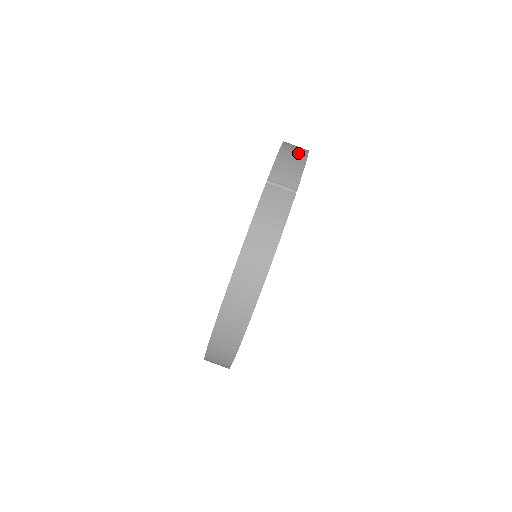
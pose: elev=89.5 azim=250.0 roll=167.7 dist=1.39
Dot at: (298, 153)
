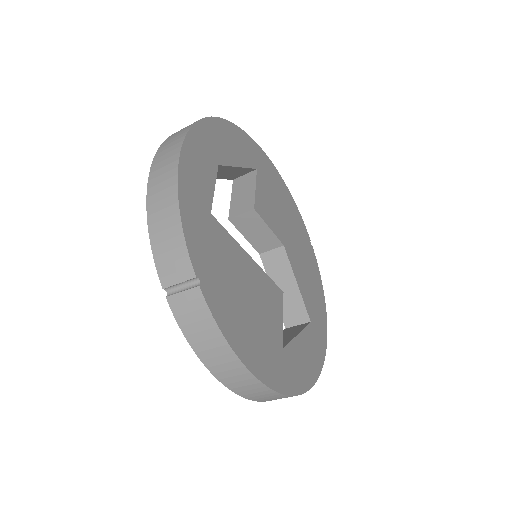
Dot at: (166, 201)
